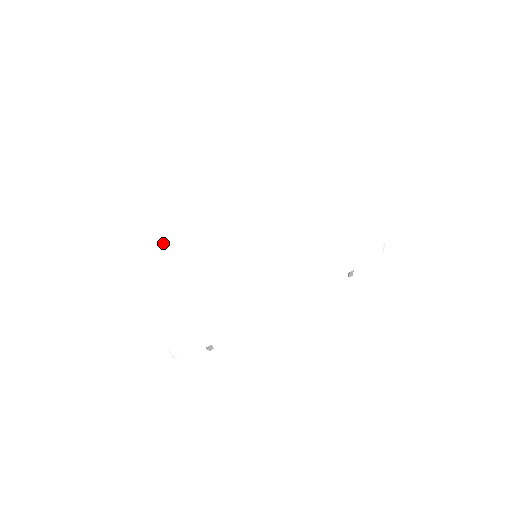
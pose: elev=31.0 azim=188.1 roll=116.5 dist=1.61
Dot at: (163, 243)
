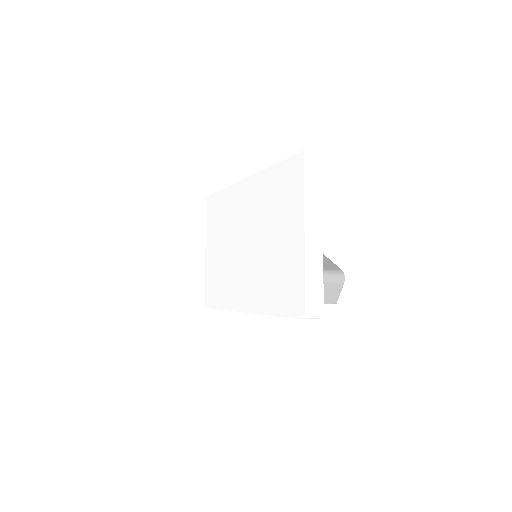
Dot at: (216, 215)
